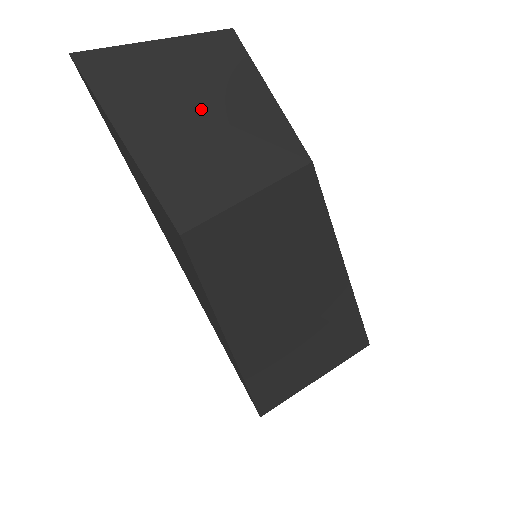
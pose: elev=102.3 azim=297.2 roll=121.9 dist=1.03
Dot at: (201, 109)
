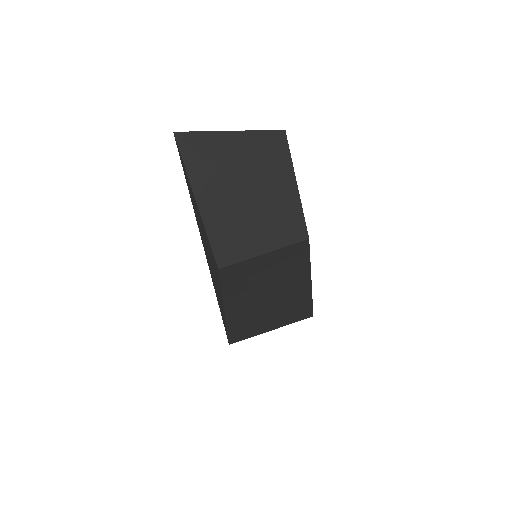
Dot at: (250, 190)
